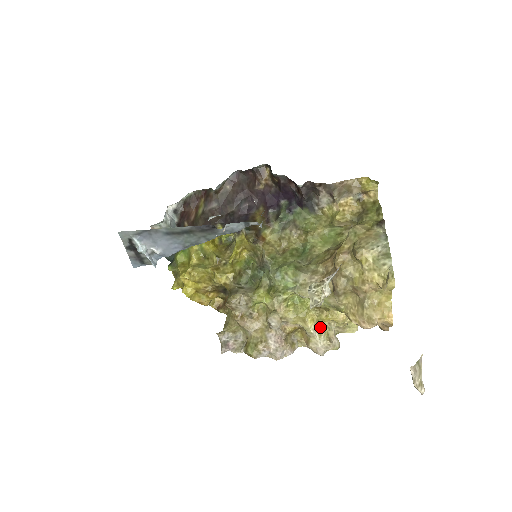
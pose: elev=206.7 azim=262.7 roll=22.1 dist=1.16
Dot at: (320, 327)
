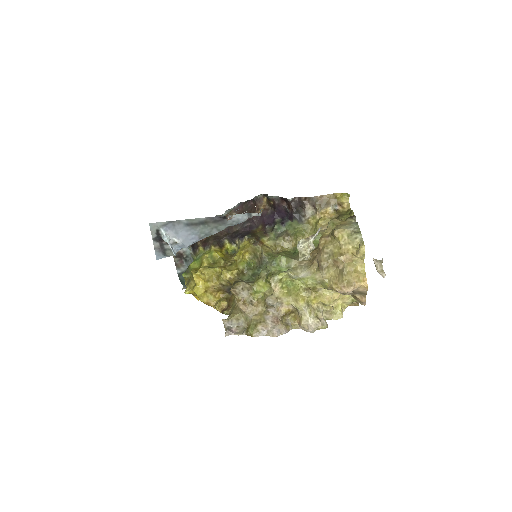
Dot at: (310, 307)
